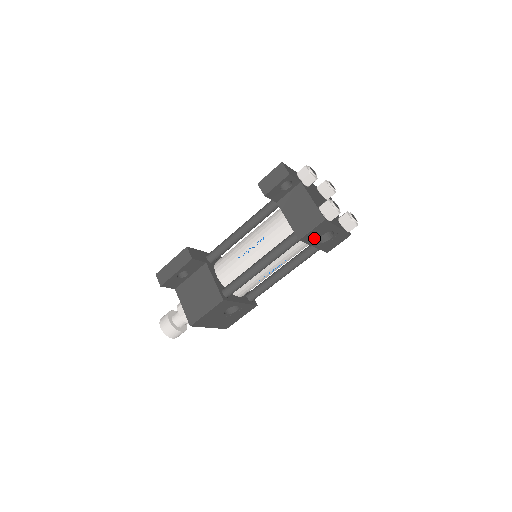
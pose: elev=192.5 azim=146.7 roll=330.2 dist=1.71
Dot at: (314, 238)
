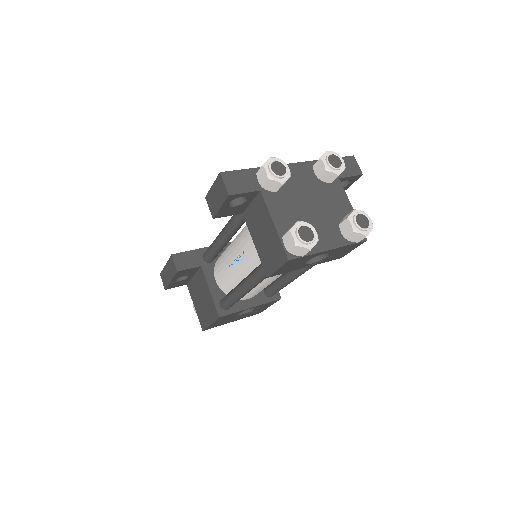
Dot at: (294, 267)
